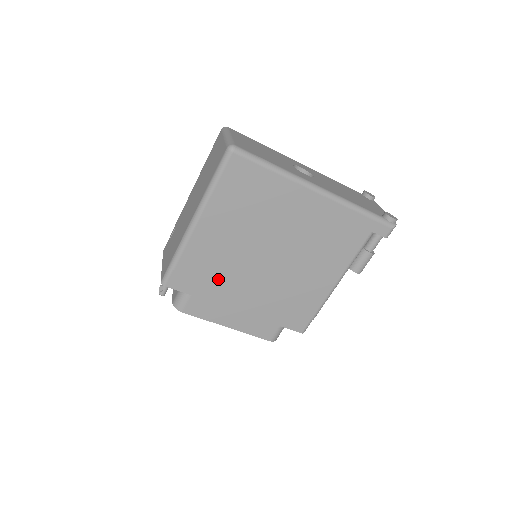
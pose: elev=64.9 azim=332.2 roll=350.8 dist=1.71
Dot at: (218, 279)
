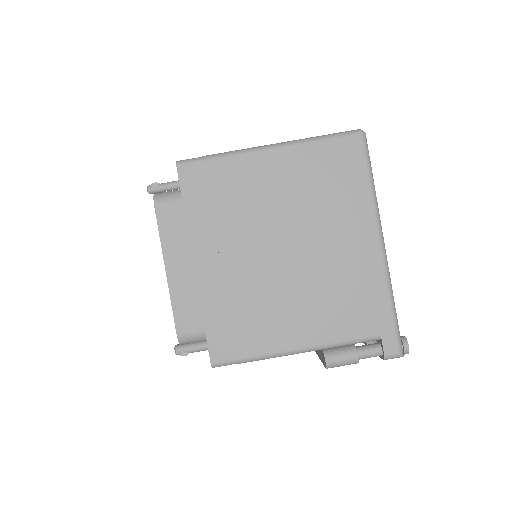
Dot at: (221, 214)
